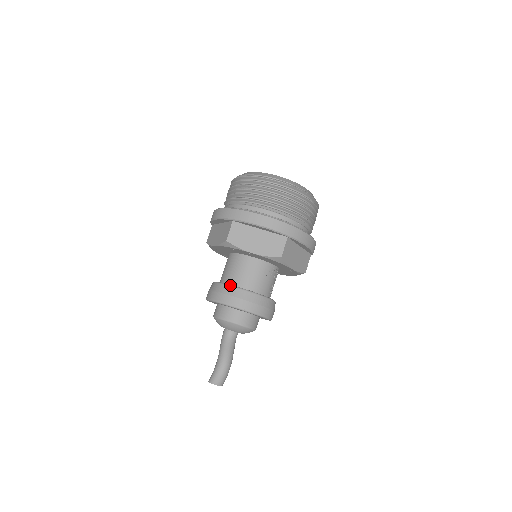
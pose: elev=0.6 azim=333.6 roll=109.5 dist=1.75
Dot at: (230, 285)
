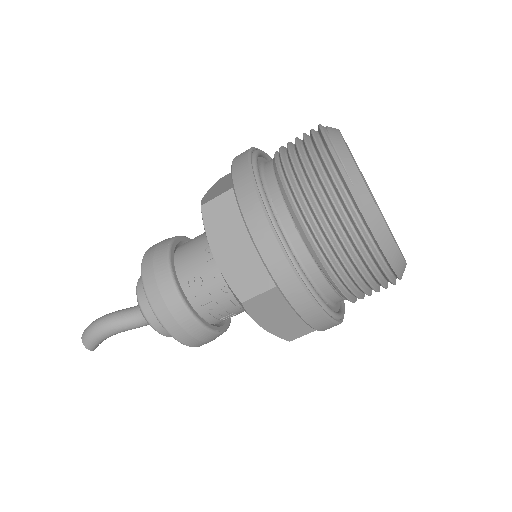
Dot at: occluded
